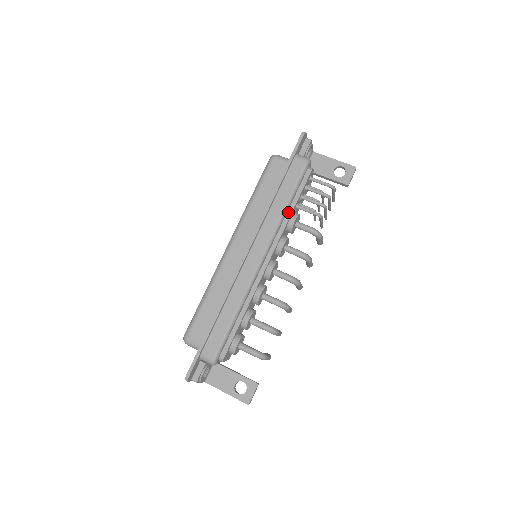
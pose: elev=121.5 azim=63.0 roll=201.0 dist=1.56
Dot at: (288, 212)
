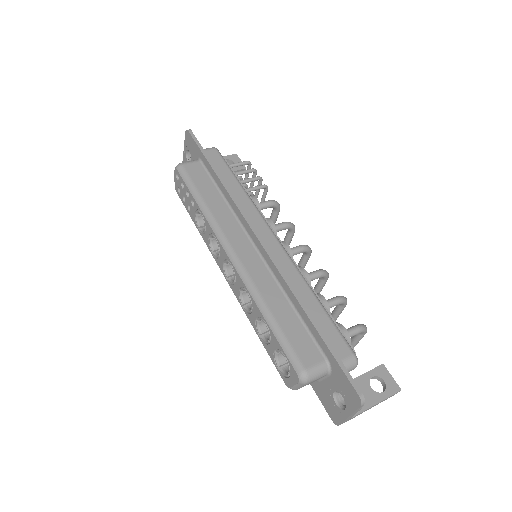
Dot at: occluded
